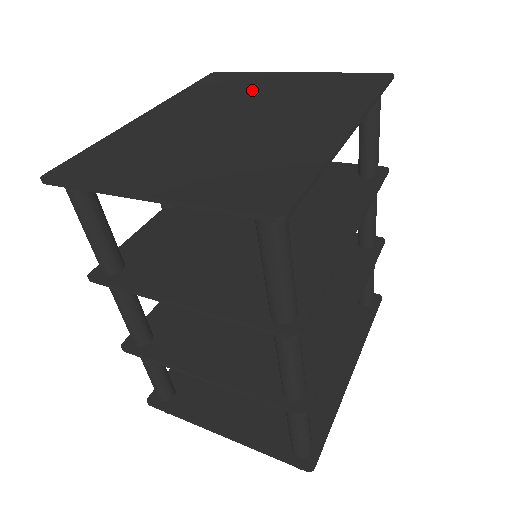
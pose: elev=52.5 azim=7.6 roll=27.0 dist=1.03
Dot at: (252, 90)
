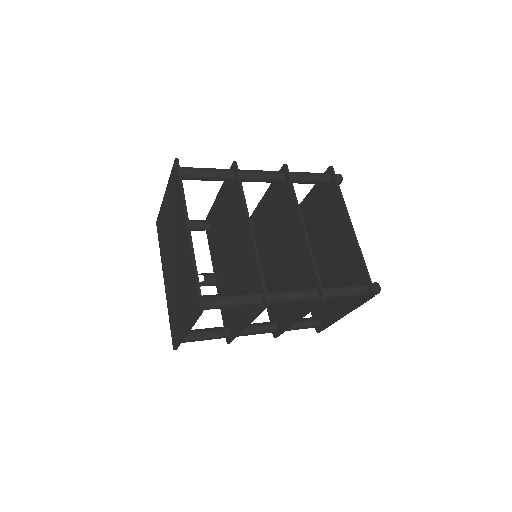
Dot at: (166, 227)
